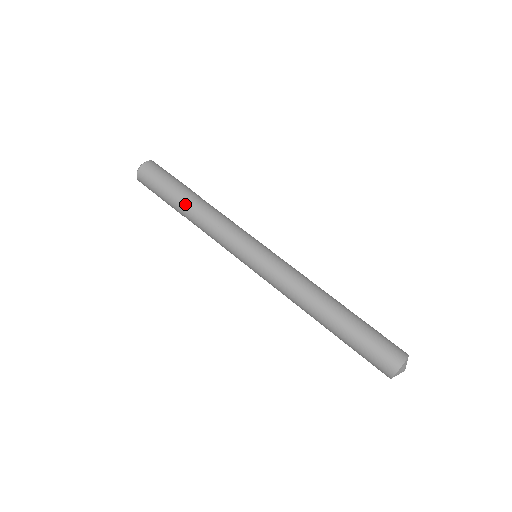
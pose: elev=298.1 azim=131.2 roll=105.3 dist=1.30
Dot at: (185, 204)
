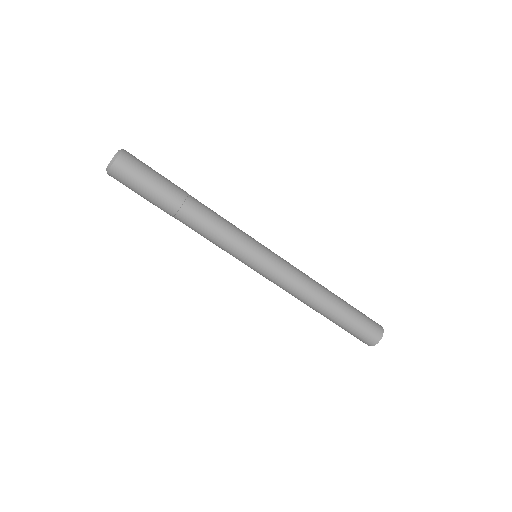
Dot at: occluded
